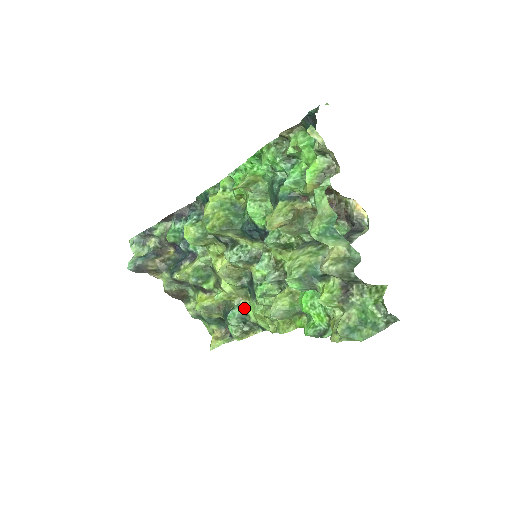
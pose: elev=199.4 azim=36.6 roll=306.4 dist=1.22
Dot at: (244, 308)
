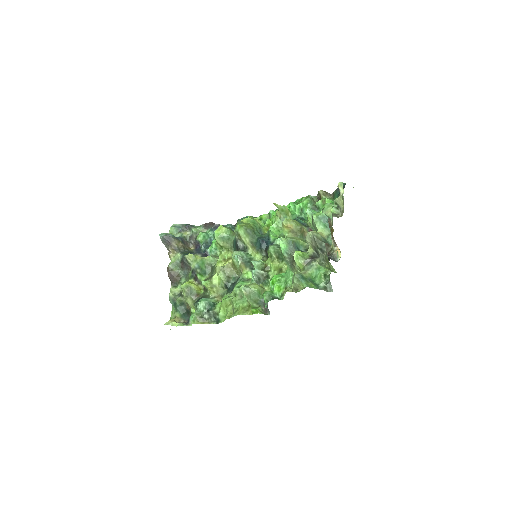
Dot at: (215, 302)
